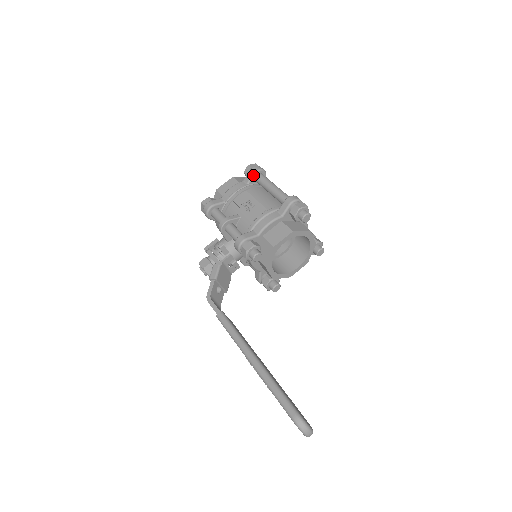
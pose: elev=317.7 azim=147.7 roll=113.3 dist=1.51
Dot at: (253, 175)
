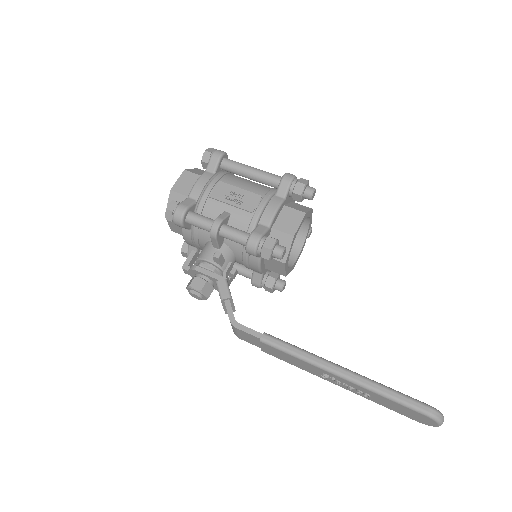
Dot at: (219, 161)
